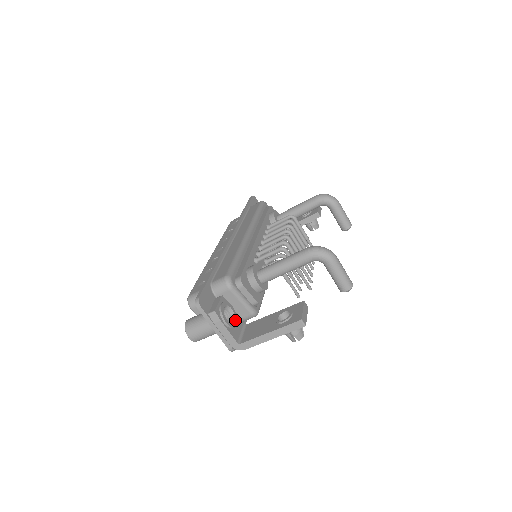
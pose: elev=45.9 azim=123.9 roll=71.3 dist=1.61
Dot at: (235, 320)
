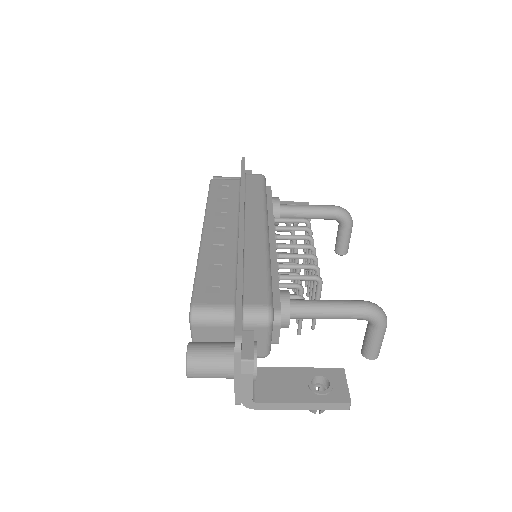
Dot at: occluded
